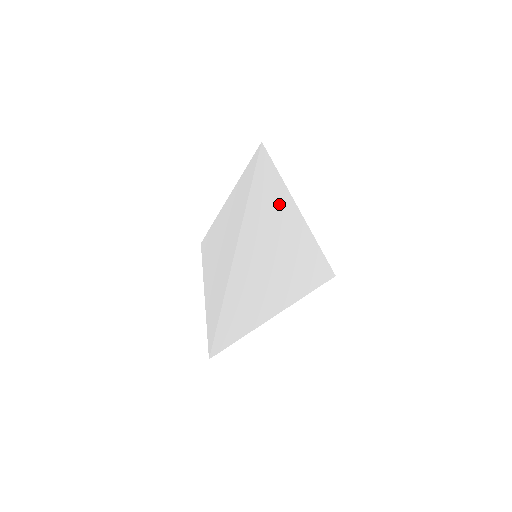
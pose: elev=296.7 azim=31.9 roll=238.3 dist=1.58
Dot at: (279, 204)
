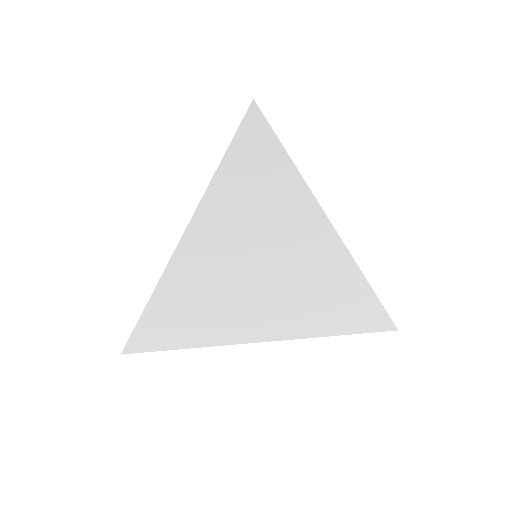
Dot at: (283, 207)
